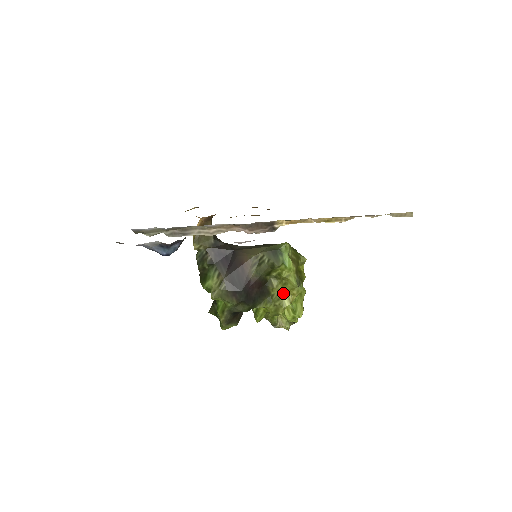
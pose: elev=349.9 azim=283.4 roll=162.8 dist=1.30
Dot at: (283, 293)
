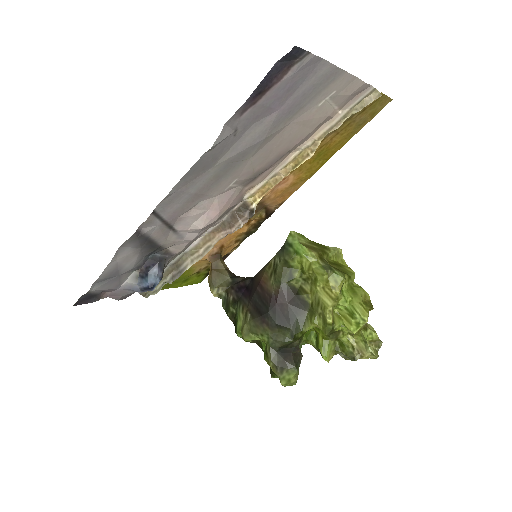
Dot at: (320, 293)
